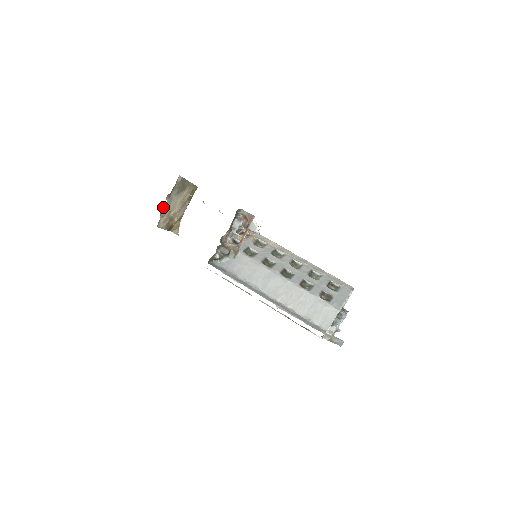
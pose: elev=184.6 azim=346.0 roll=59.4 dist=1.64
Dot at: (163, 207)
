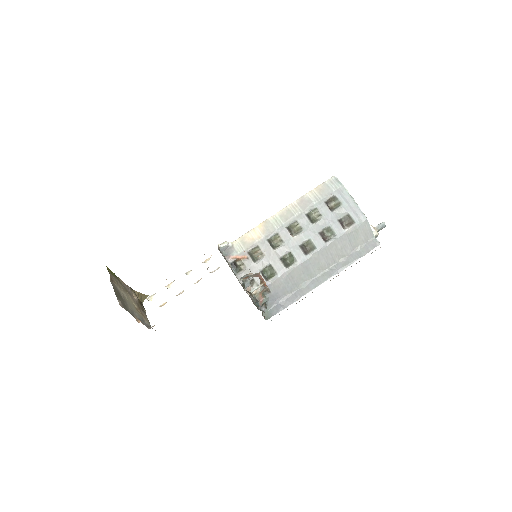
Dot at: occluded
